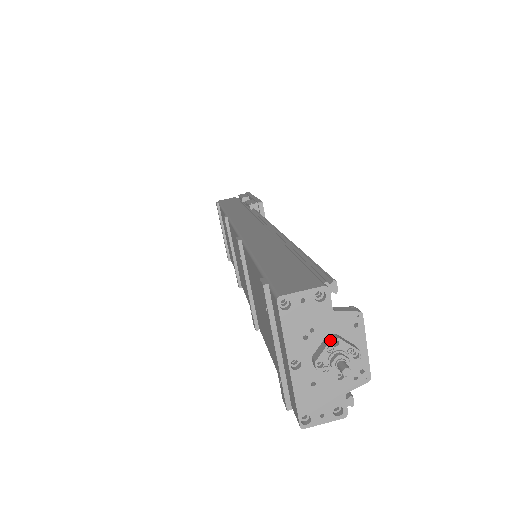
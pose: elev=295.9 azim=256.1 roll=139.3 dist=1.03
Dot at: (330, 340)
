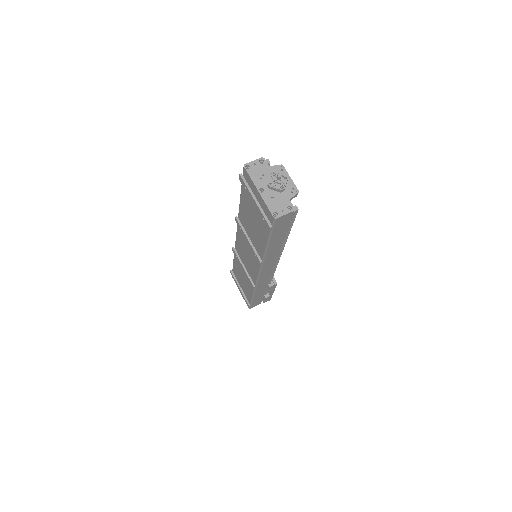
Dot at: (271, 174)
